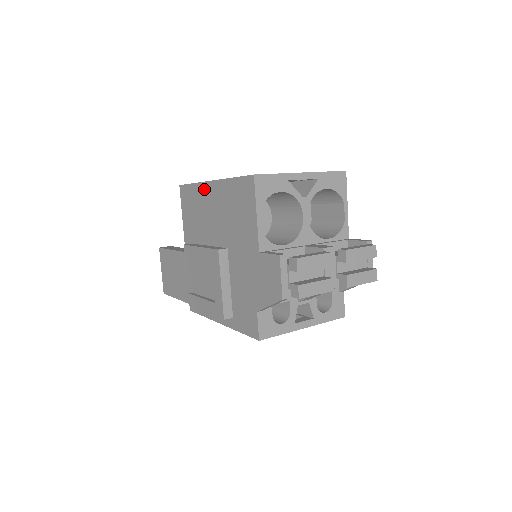
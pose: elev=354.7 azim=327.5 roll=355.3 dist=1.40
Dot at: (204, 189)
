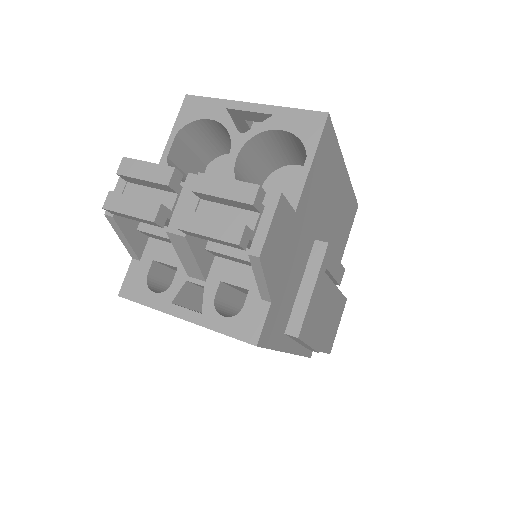
Dot at: occluded
